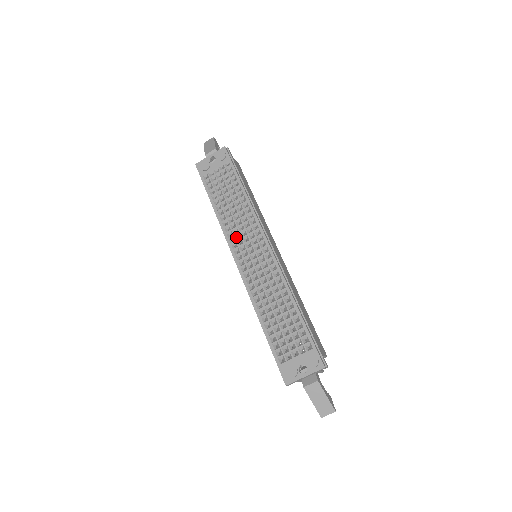
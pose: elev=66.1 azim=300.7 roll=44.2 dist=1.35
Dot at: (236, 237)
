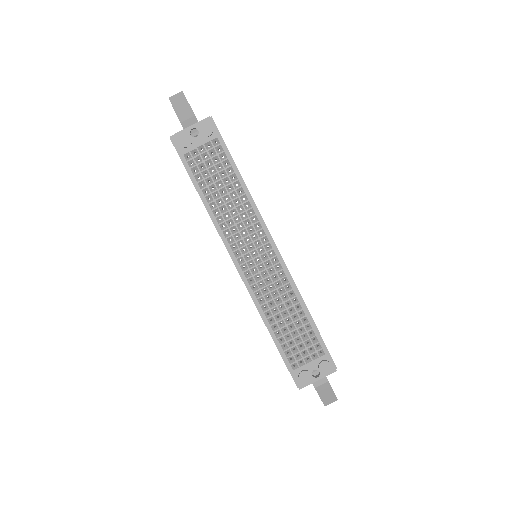
Dot at: (235, 237)
